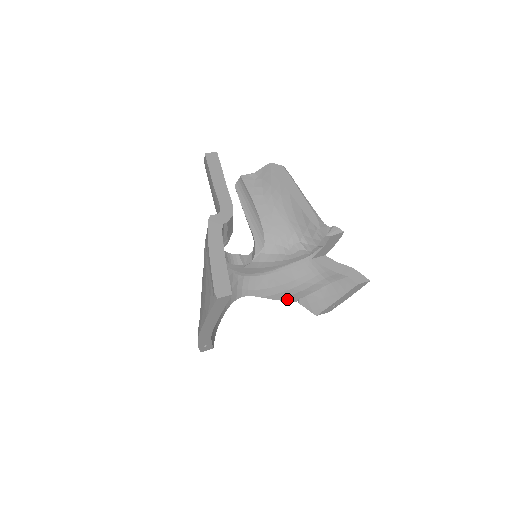
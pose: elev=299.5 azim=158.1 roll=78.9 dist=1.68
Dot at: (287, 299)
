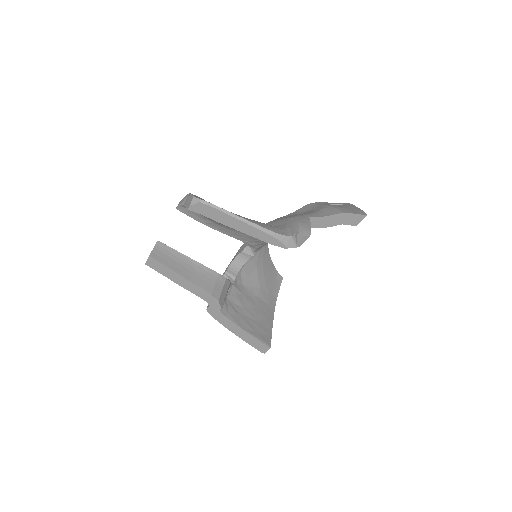
Dot at: occluded
